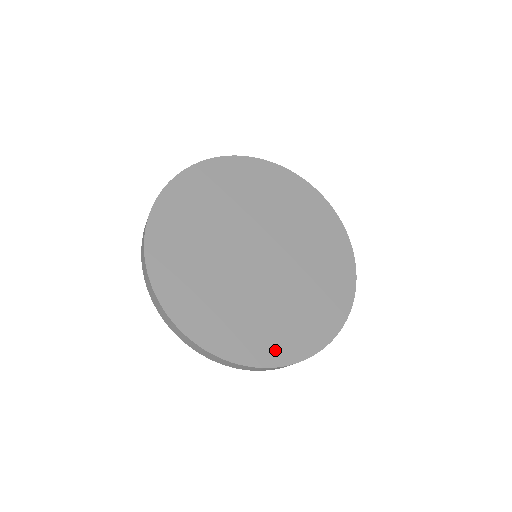
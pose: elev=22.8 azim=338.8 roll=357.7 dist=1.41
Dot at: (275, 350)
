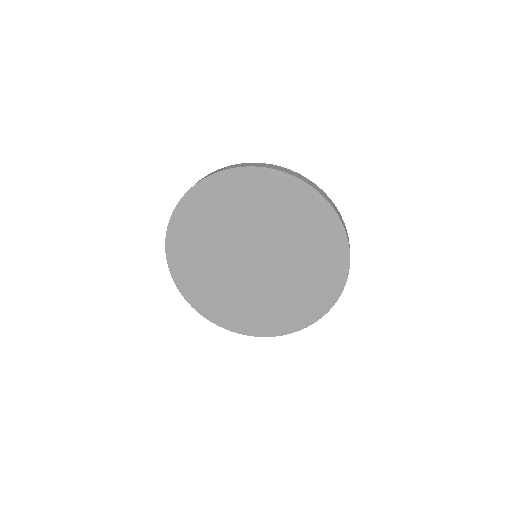
Dot at: (321, 301)
